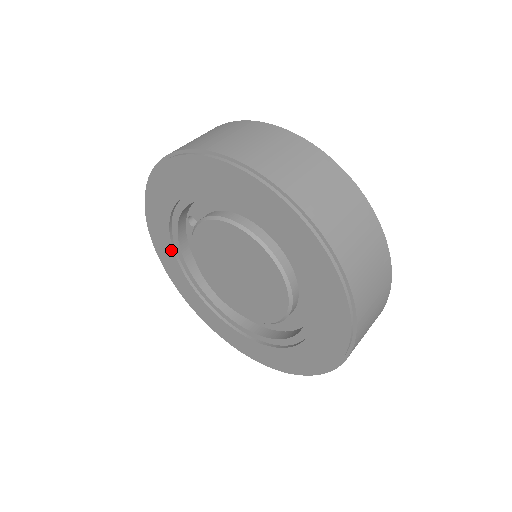
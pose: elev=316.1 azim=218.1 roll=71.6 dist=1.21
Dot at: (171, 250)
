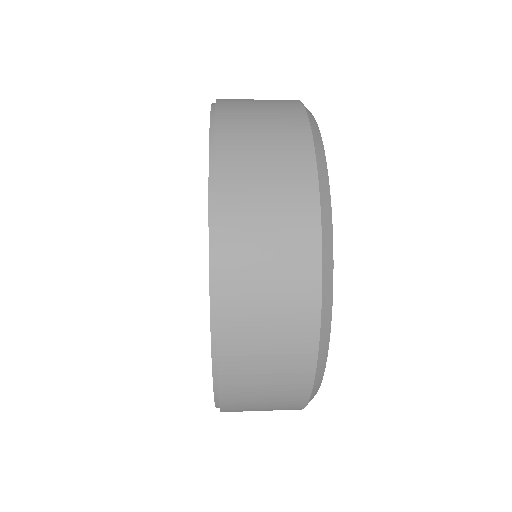
Dot at: occluded
